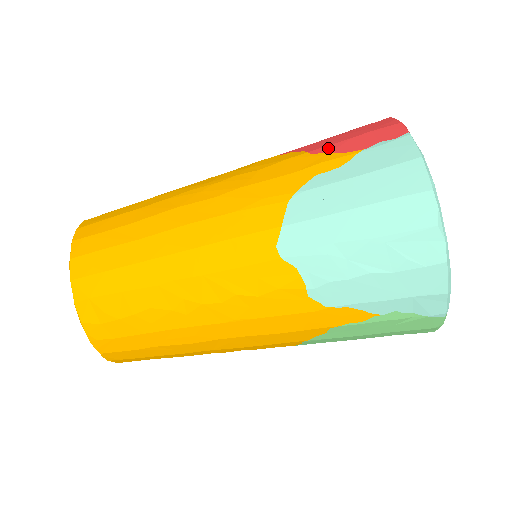
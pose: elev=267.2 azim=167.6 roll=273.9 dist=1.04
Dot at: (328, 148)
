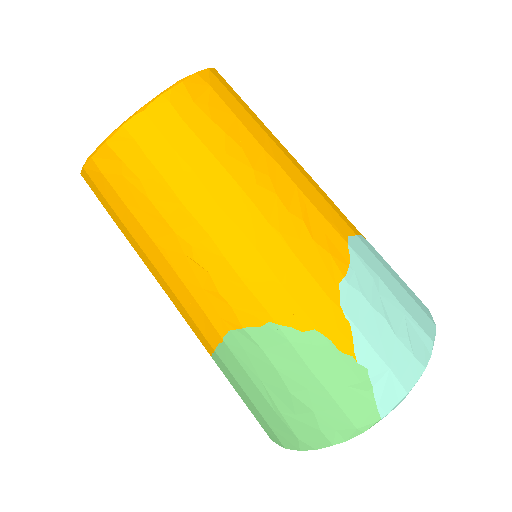
Dot at: occluded
